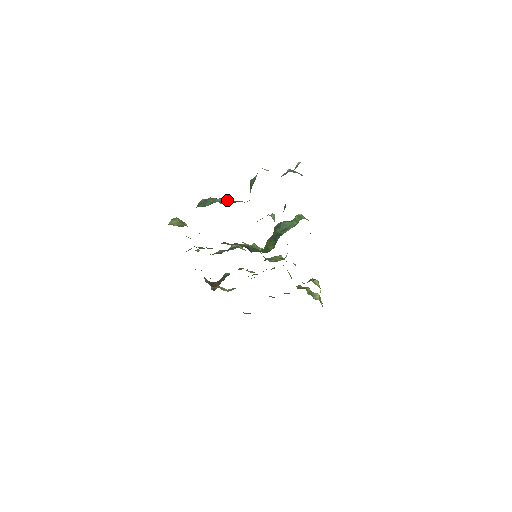
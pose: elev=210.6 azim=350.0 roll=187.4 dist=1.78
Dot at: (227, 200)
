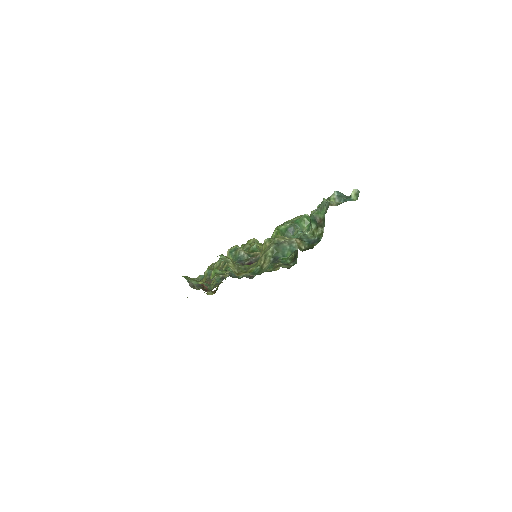
Dot at: (301, 243)
